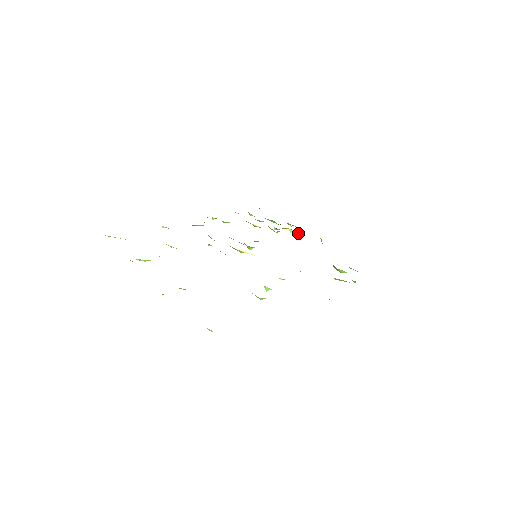
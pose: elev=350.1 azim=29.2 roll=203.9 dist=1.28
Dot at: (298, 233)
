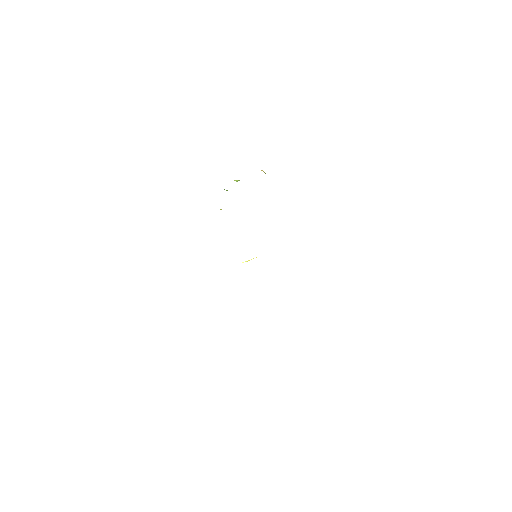
Dot at: occluded
